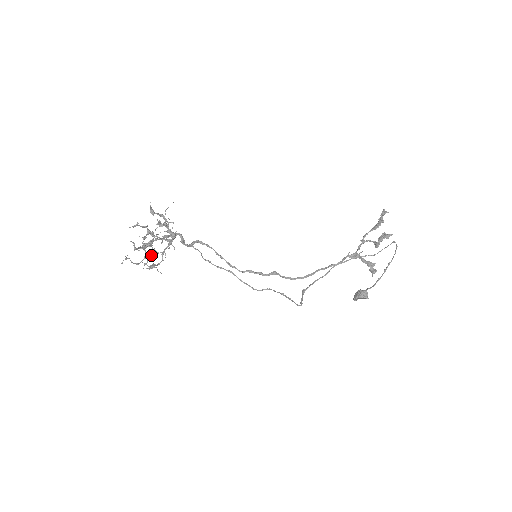
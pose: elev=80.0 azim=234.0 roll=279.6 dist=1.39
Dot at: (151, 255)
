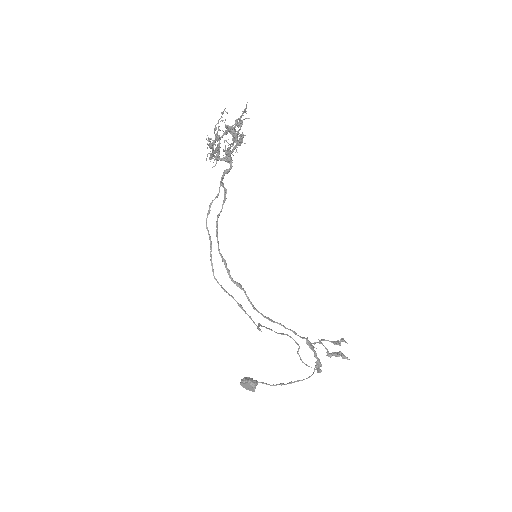
Dot at: (215, 142)
